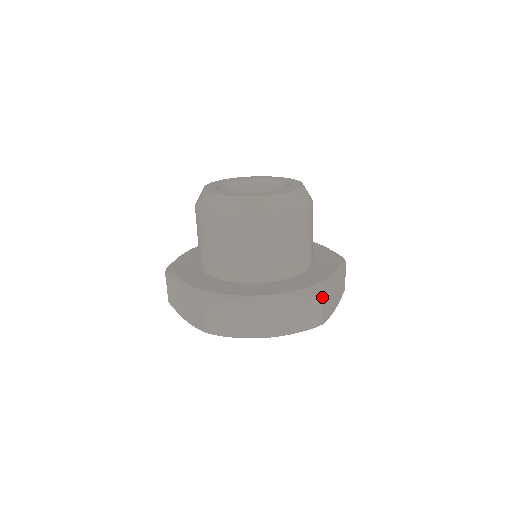
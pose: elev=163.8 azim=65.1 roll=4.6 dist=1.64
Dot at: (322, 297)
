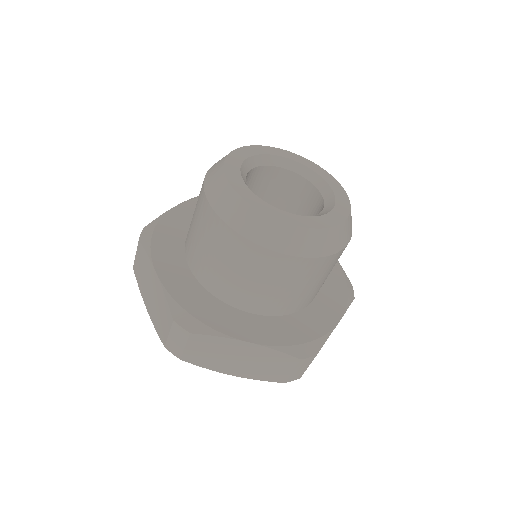
Dot at: (313, 358)
